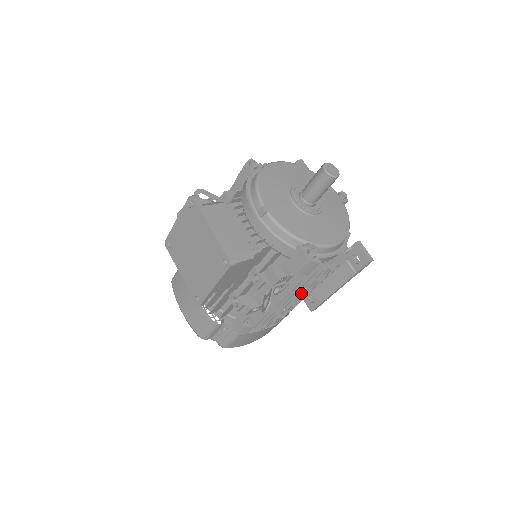
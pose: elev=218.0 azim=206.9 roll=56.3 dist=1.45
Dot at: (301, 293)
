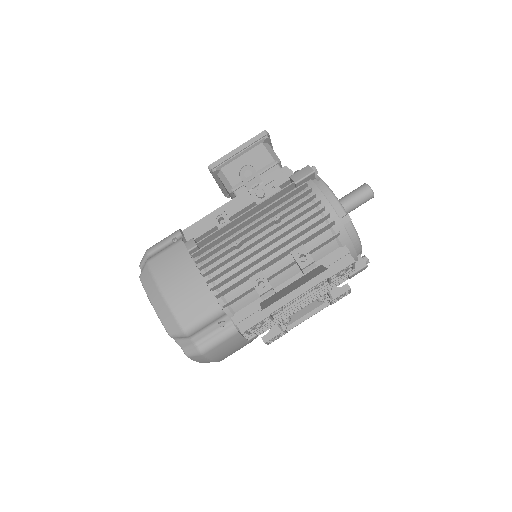
Dot at: (270, 222)
